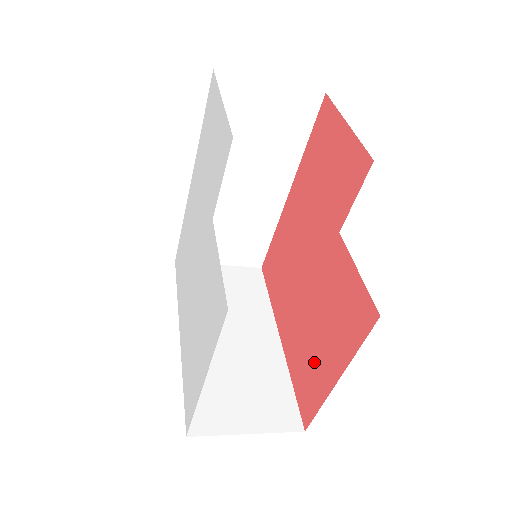
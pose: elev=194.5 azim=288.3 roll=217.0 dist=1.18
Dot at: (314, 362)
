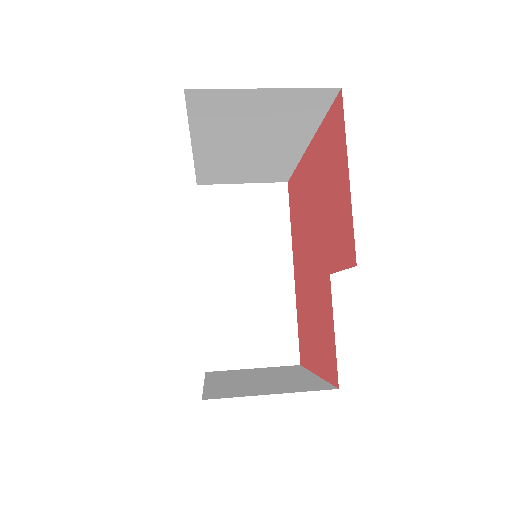
Dot at: (308, 335)
